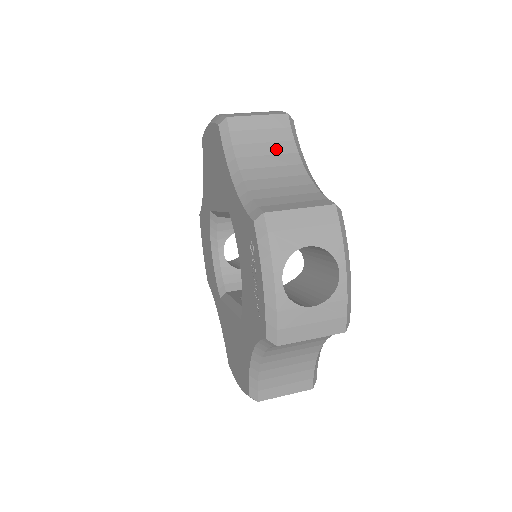
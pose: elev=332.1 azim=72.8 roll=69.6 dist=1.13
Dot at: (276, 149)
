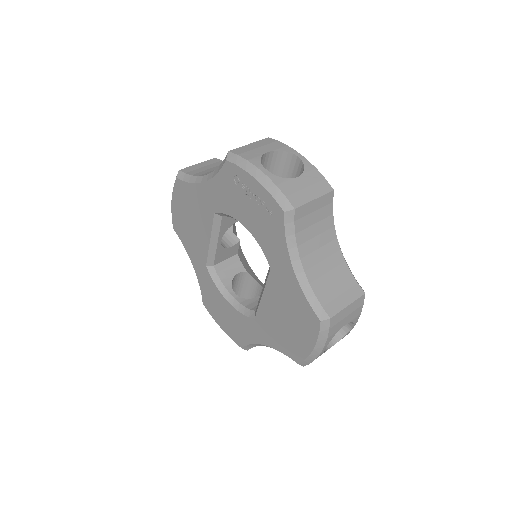
Dot at: occluded
